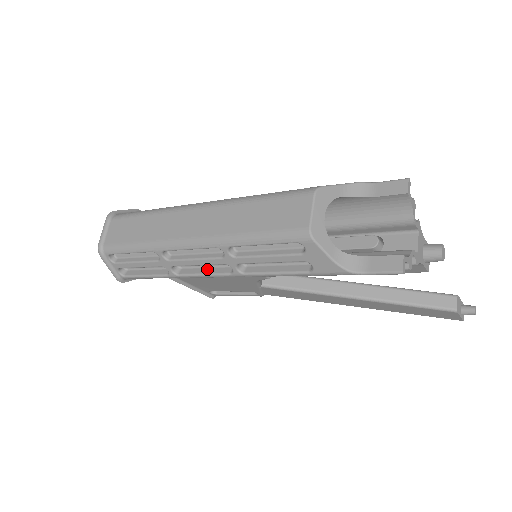
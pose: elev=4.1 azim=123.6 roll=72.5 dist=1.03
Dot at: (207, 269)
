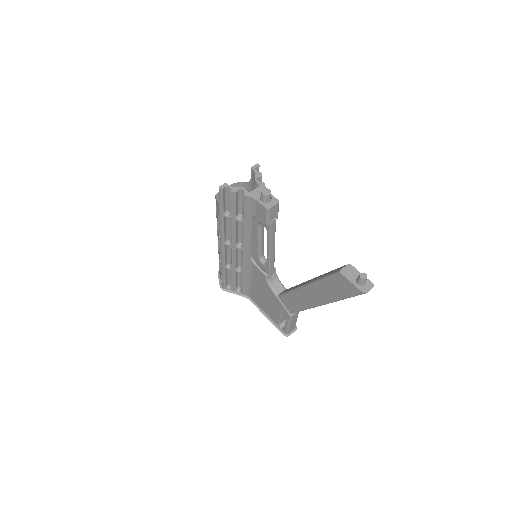
Dot at: occluded
